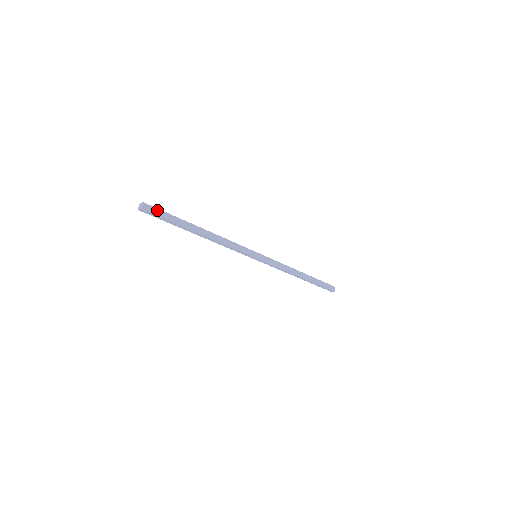
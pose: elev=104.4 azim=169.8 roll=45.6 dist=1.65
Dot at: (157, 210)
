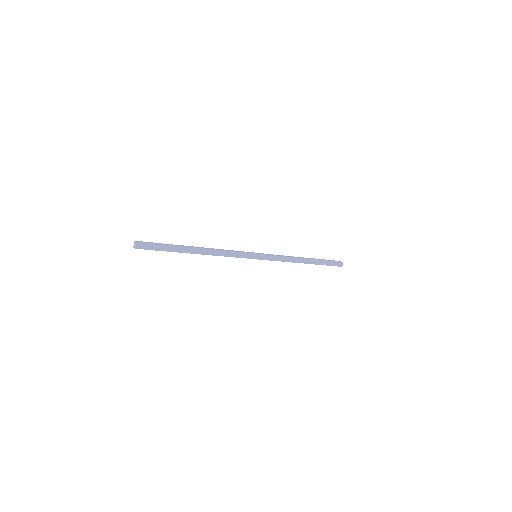
Dot at: (151, 245)
